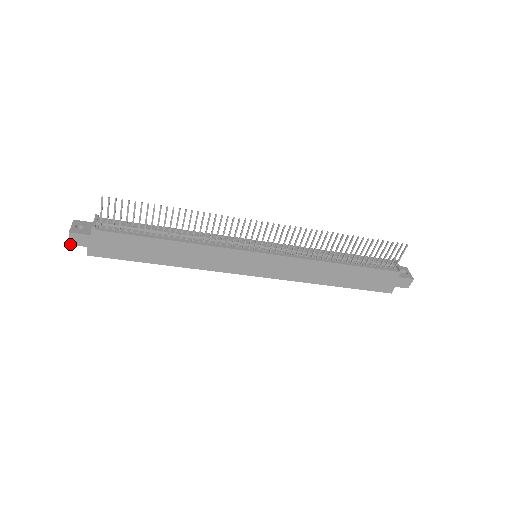
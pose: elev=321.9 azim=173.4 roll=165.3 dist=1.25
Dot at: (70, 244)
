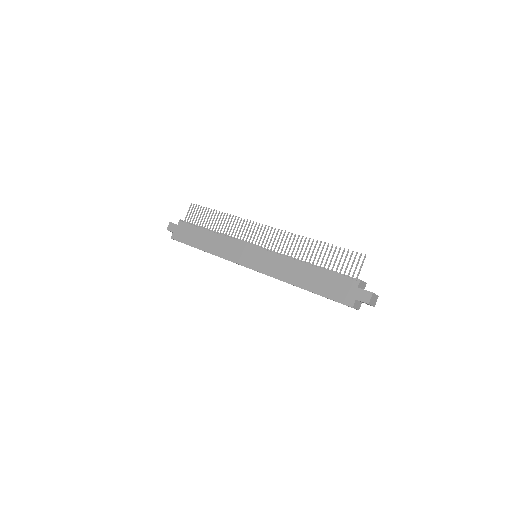
Dot at: occluded
